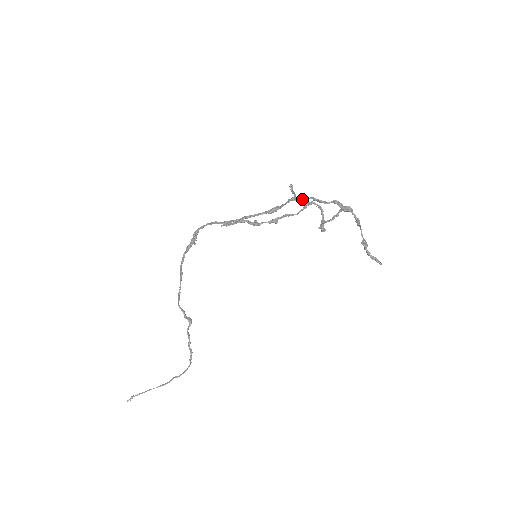
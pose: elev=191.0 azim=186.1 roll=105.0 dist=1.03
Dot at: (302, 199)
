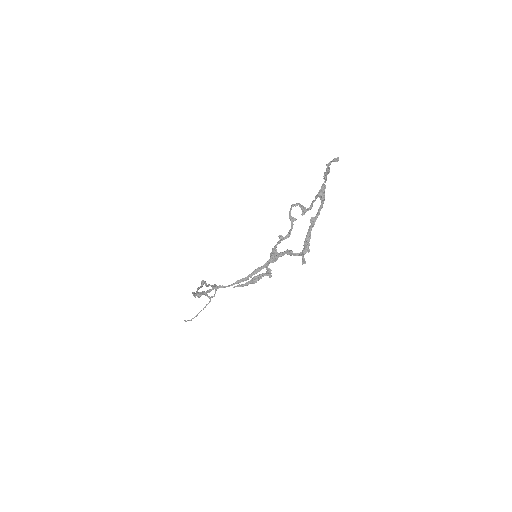
Dot at: (309, 251)
